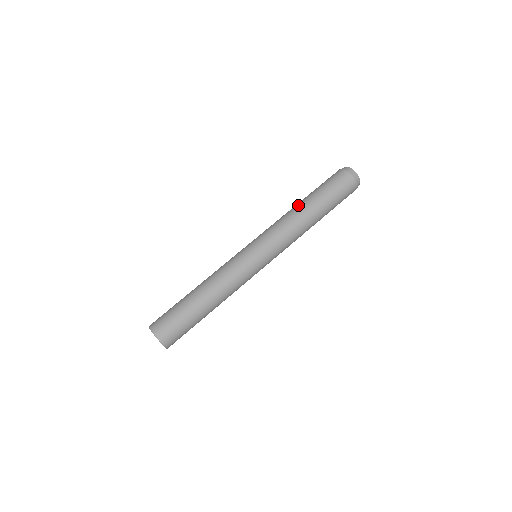
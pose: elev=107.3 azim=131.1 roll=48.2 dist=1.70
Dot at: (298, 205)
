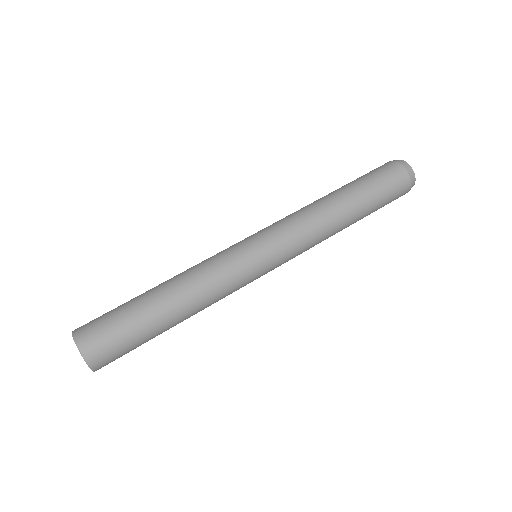
Dot at: (334, 200)
